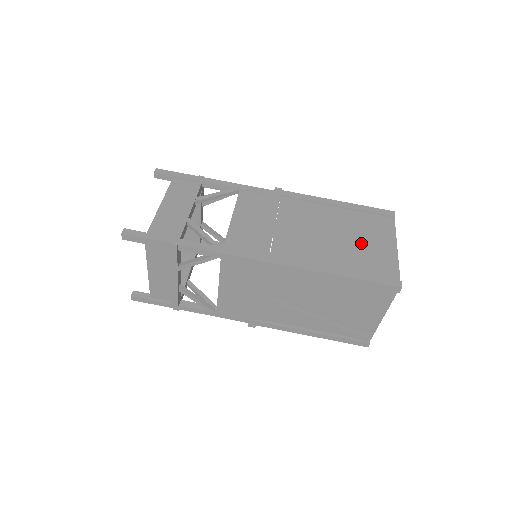
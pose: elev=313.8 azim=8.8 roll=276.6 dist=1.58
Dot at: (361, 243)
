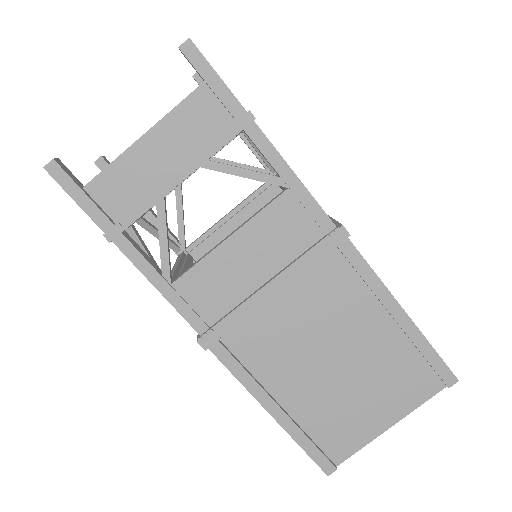
Dot at: (356, 393)
